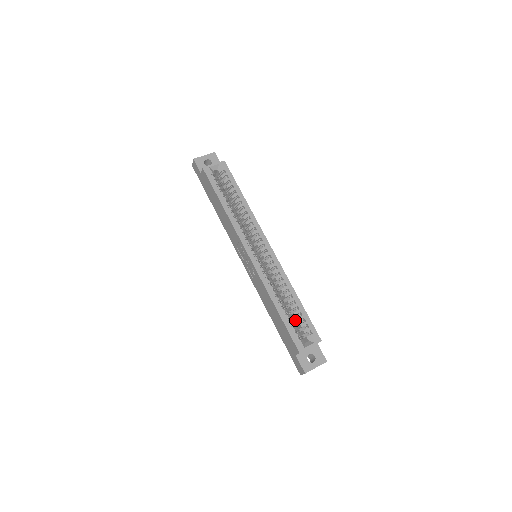
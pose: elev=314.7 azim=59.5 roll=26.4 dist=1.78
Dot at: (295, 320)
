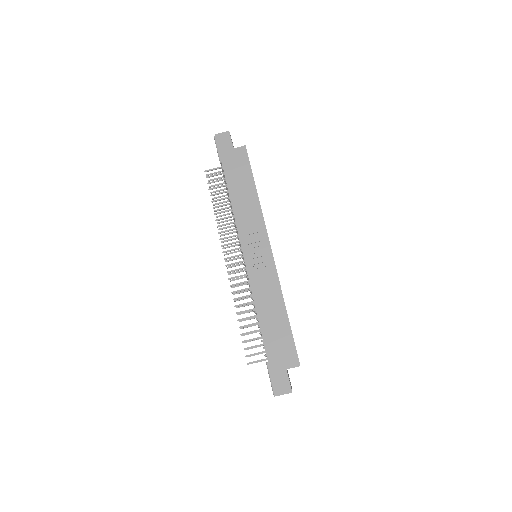
Dot at: occluded
